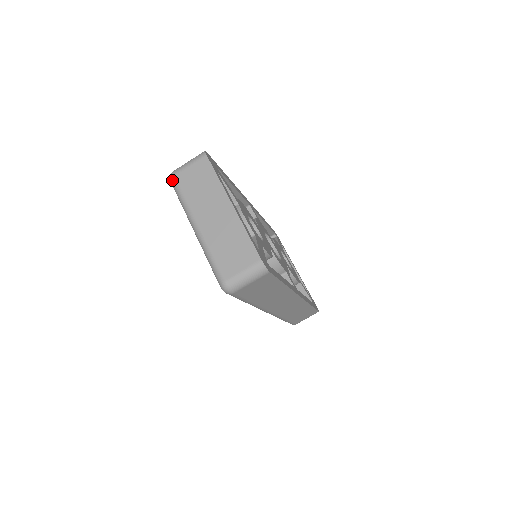
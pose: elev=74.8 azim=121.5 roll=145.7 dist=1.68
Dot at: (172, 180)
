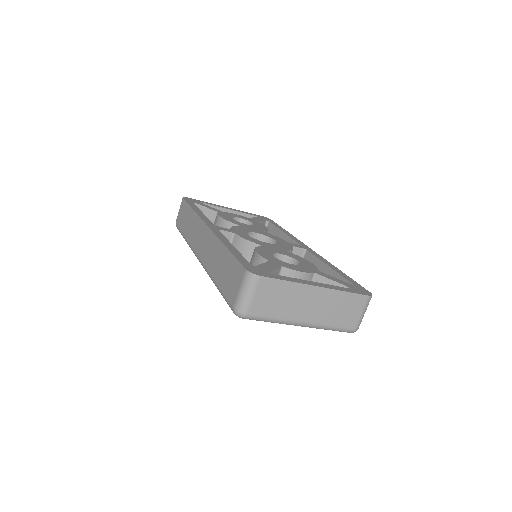
Dot at: (248, 318)
